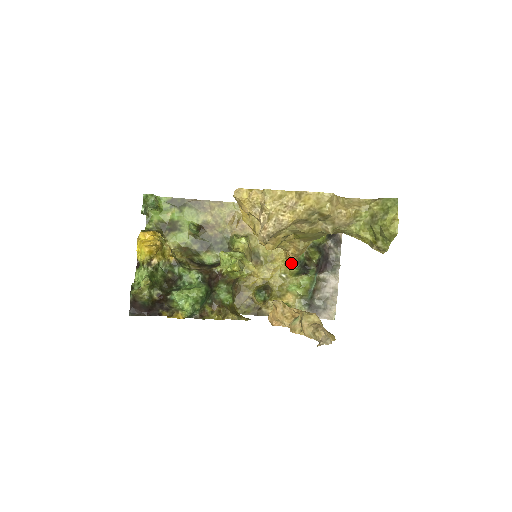
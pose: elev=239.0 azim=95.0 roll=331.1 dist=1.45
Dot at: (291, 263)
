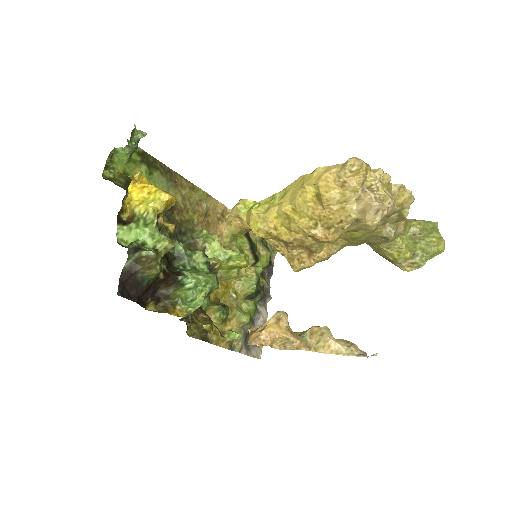
Dot at: (250, 281)
